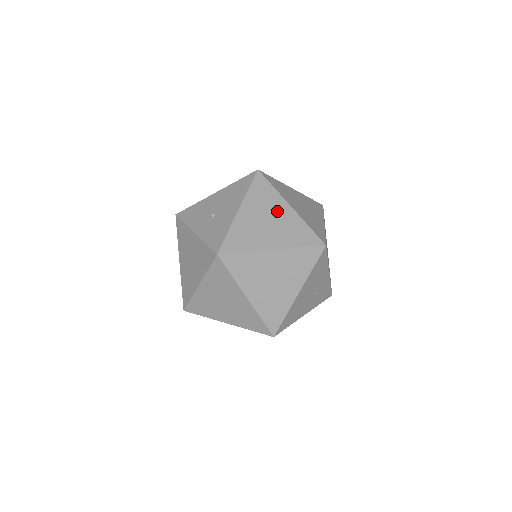
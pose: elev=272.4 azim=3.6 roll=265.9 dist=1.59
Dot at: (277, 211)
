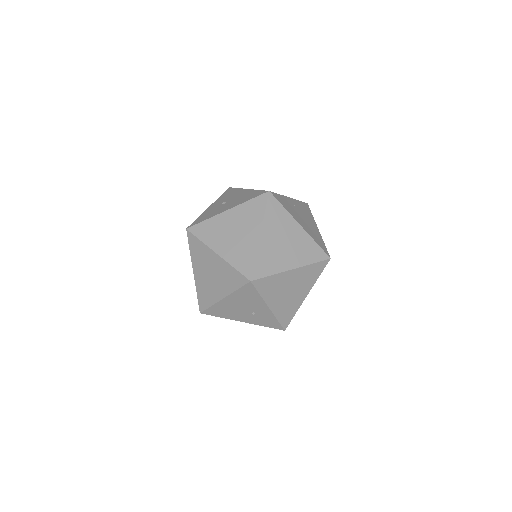
Dot at: (248, 230)
